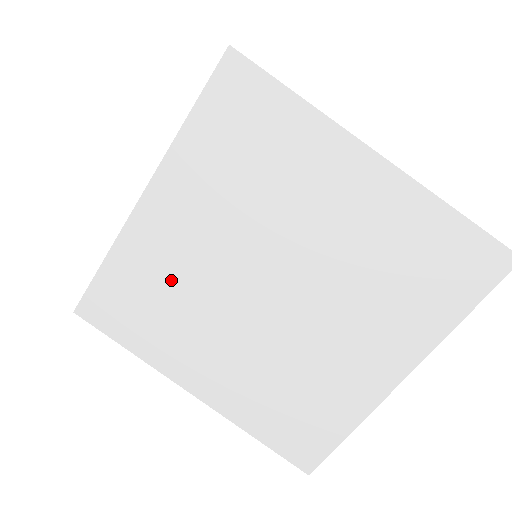
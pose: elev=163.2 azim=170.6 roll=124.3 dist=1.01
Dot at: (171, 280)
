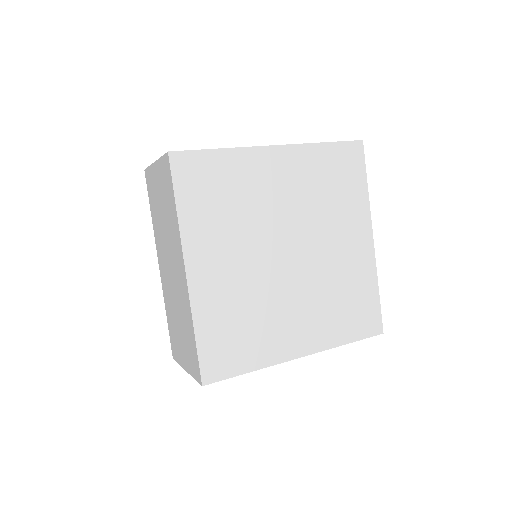
Dot at: (239, 304)
